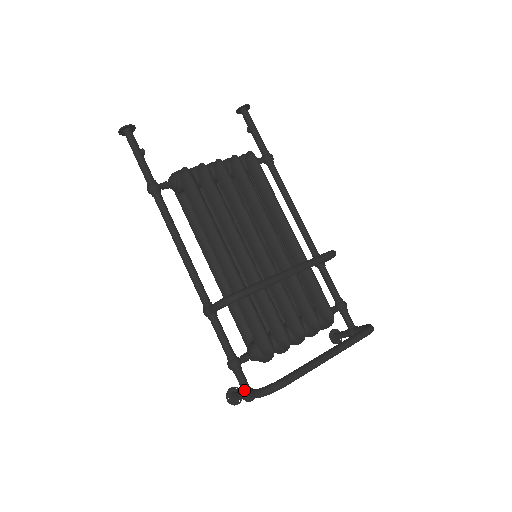
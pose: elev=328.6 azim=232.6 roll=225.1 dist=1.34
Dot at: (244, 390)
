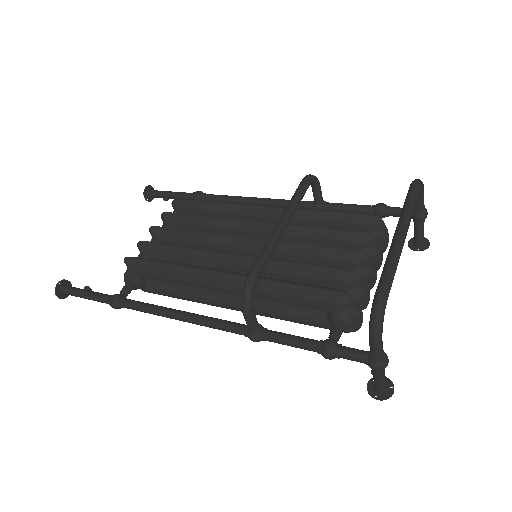
Dot at: (366, 360)
